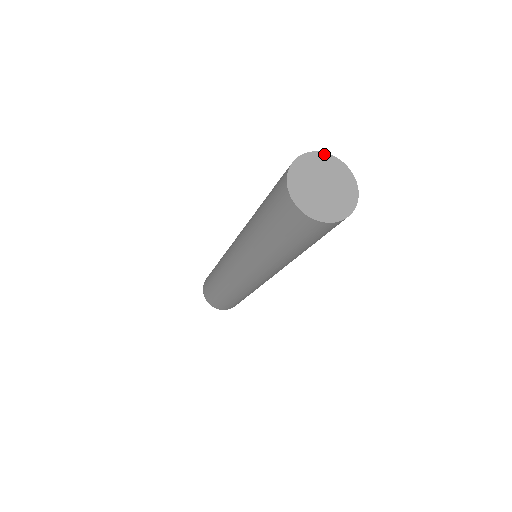
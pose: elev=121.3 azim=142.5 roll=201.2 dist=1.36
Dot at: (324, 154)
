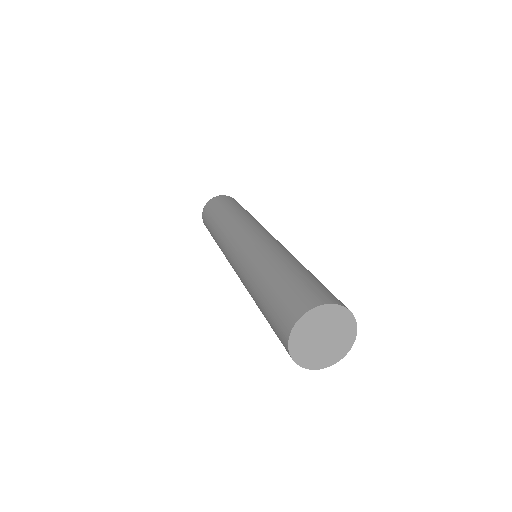
Dot at: (316, 309)
